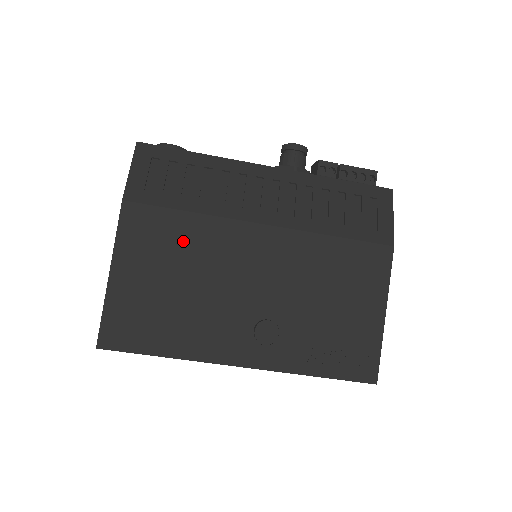
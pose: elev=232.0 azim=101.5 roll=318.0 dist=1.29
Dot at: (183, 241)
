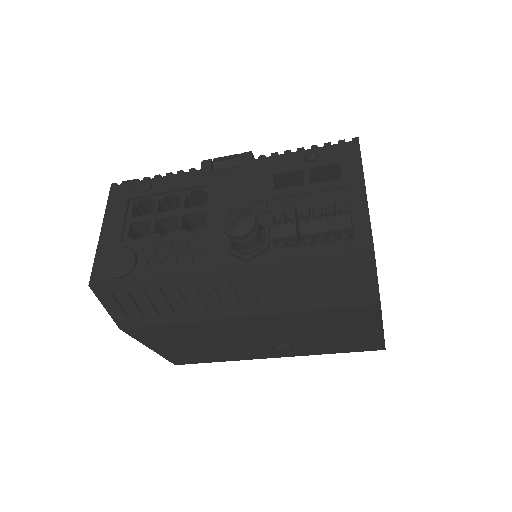
Dot at: (184, 333)
